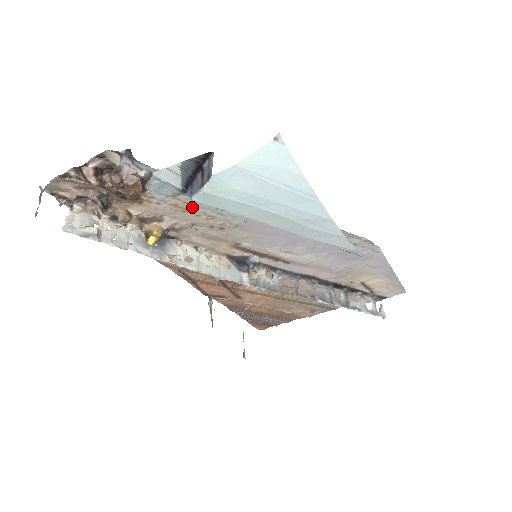
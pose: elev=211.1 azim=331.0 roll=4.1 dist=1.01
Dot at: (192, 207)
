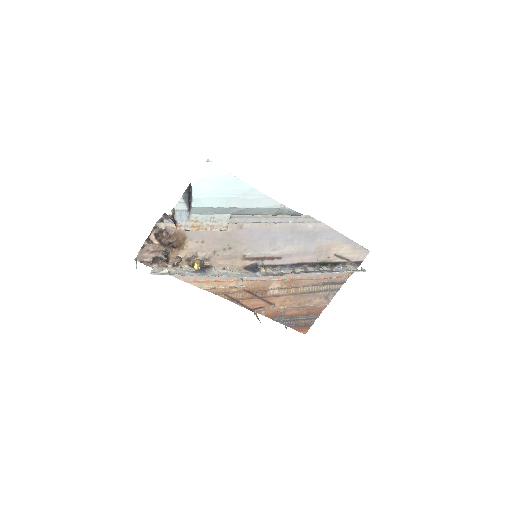
Dot at: (200, 224)
